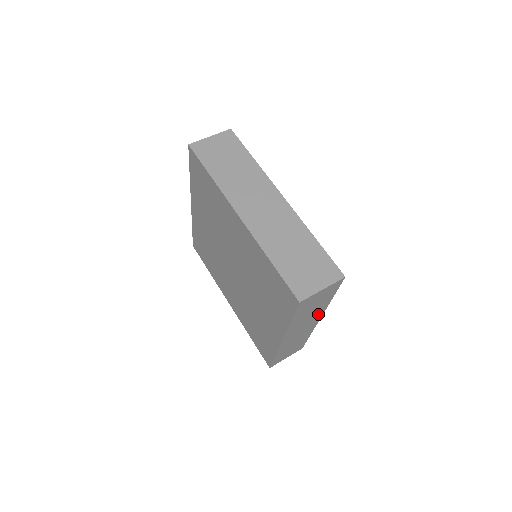
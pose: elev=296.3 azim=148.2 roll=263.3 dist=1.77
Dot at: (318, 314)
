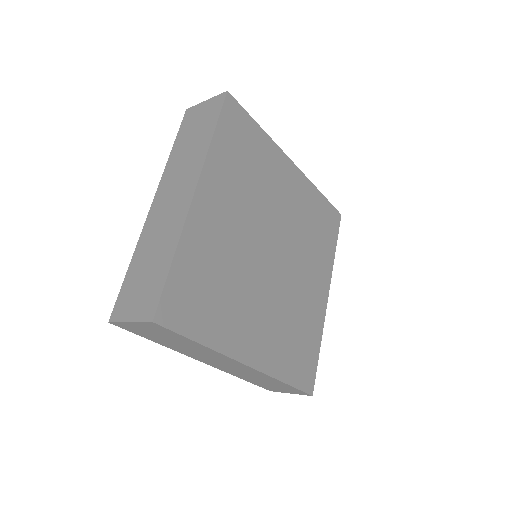
Dot at: (220, 356)
